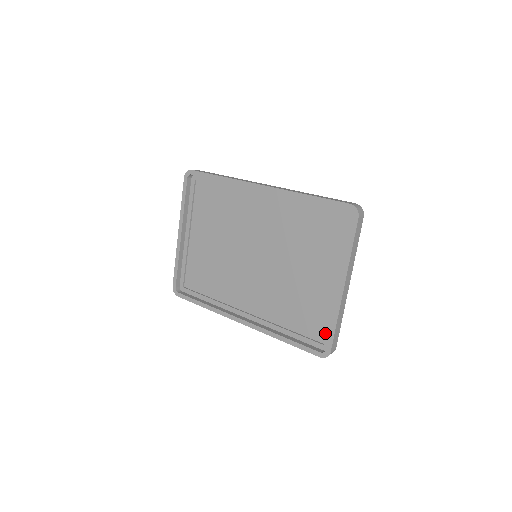
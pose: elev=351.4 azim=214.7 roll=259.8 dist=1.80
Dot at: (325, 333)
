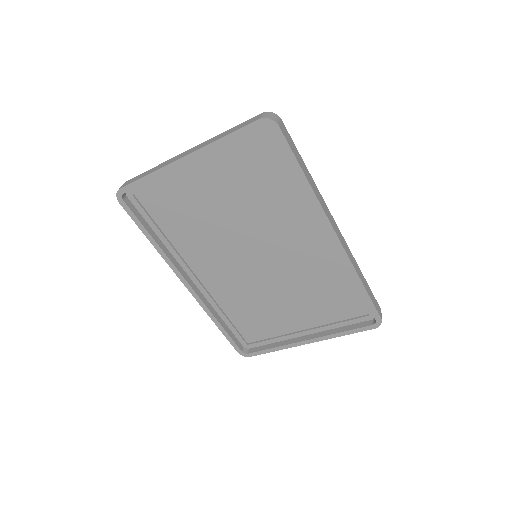
Dot at: (256, 340)
